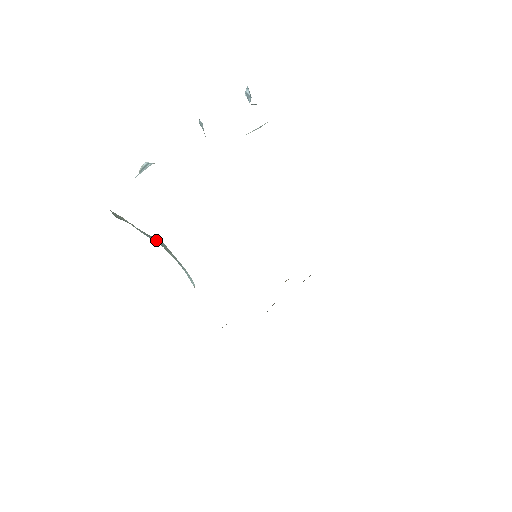
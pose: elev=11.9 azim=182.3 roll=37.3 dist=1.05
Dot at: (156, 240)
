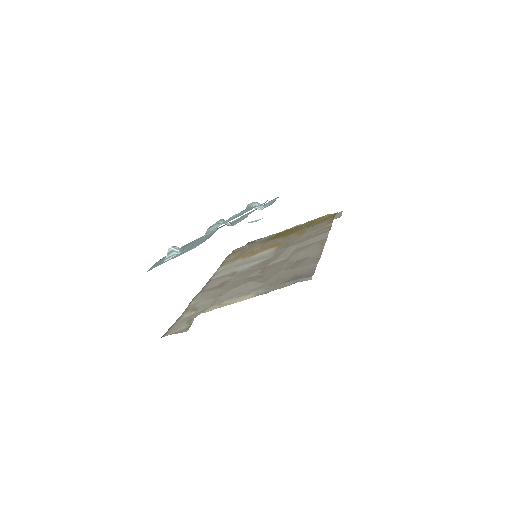
Dot at: occluded
